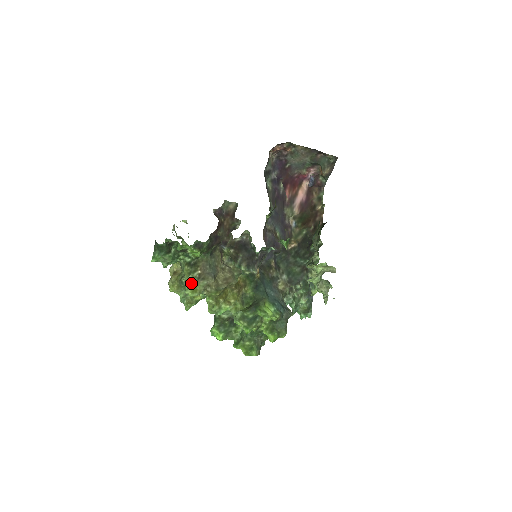
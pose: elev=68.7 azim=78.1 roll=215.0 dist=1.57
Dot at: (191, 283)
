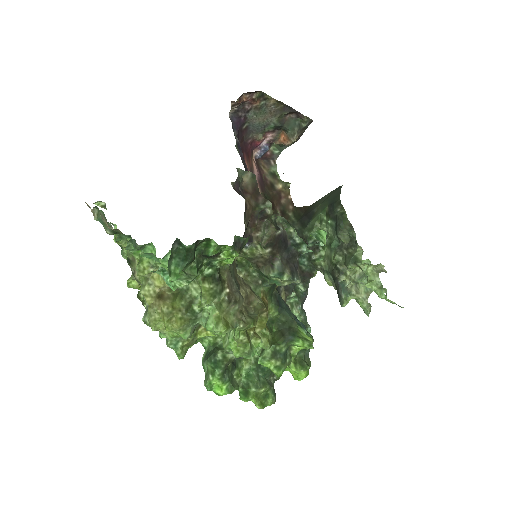
Dot at: (220, 312)
